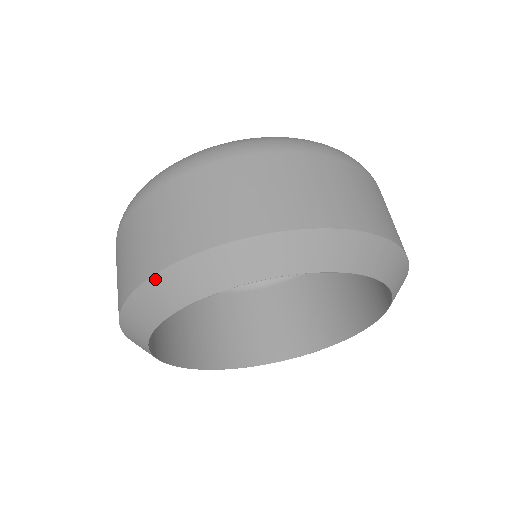
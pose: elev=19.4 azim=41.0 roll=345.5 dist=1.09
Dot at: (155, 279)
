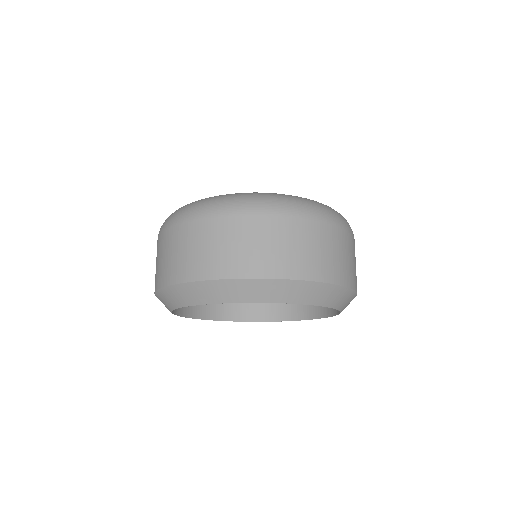
Dot at: occluded
